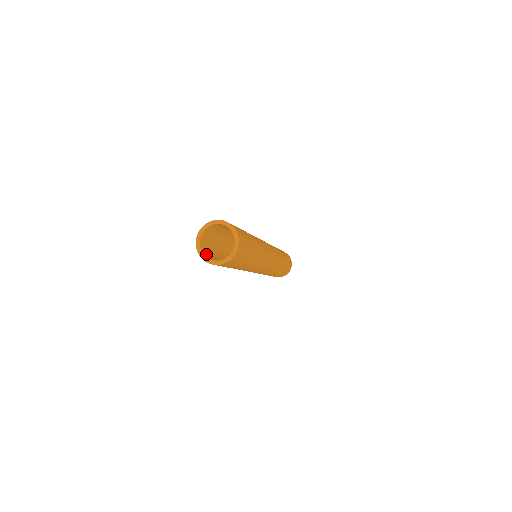
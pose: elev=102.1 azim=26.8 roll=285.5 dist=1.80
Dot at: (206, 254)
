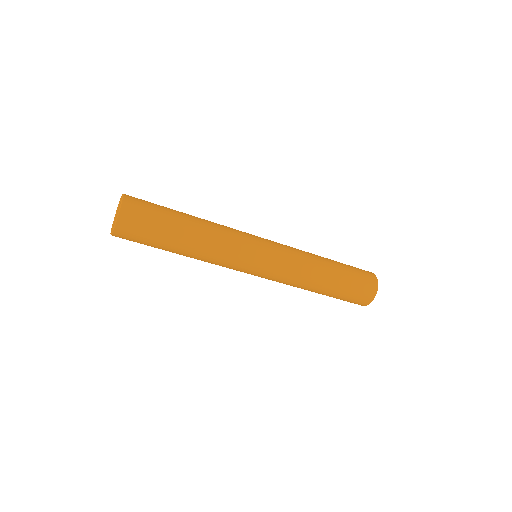
Dot at: occluded
